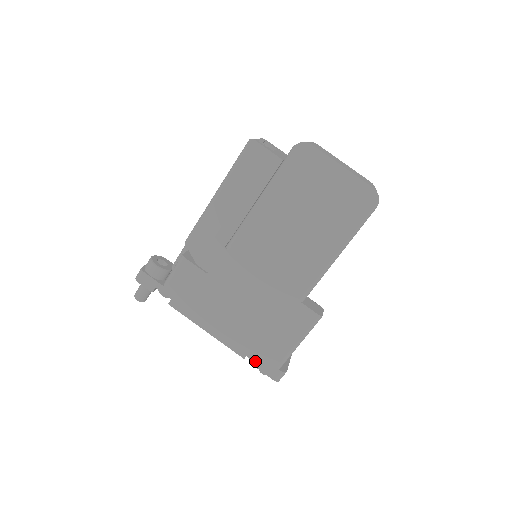
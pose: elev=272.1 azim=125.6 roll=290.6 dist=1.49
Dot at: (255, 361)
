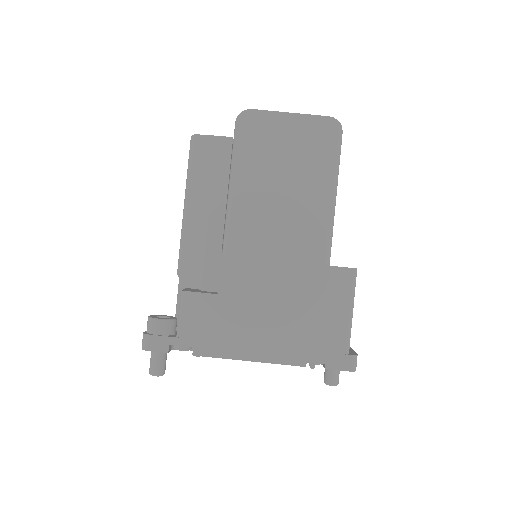
Dot at: (319, 362)
